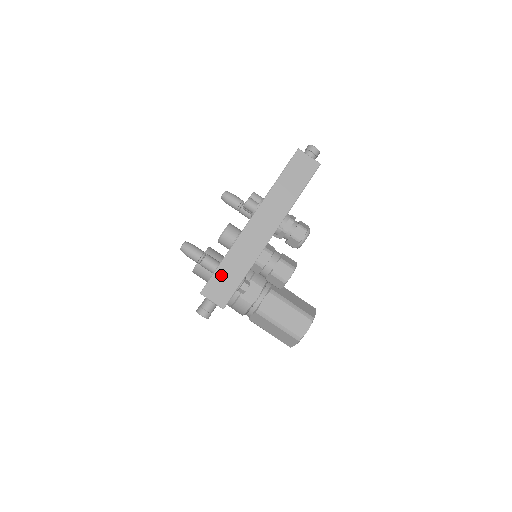
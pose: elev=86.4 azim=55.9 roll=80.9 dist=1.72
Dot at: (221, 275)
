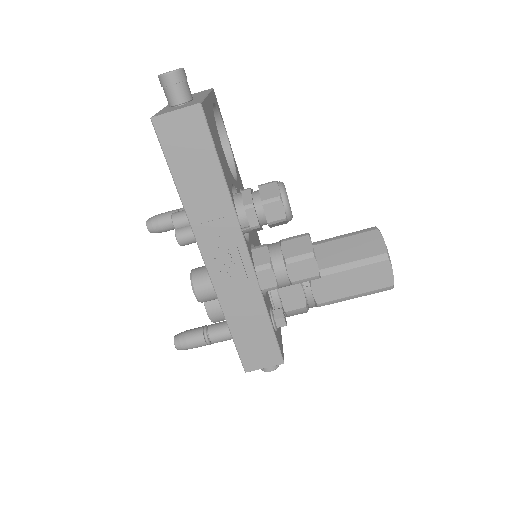
Dot at: (244, 341)
